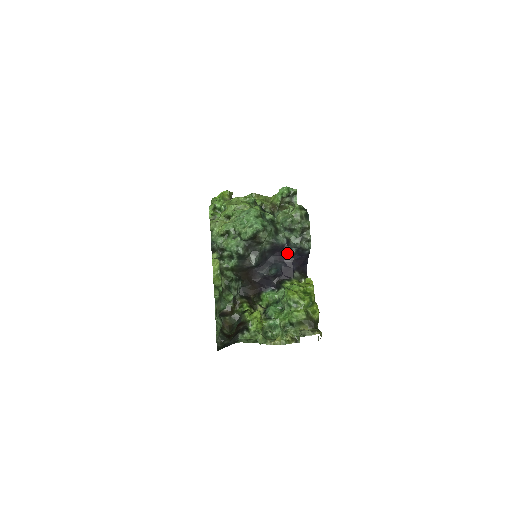
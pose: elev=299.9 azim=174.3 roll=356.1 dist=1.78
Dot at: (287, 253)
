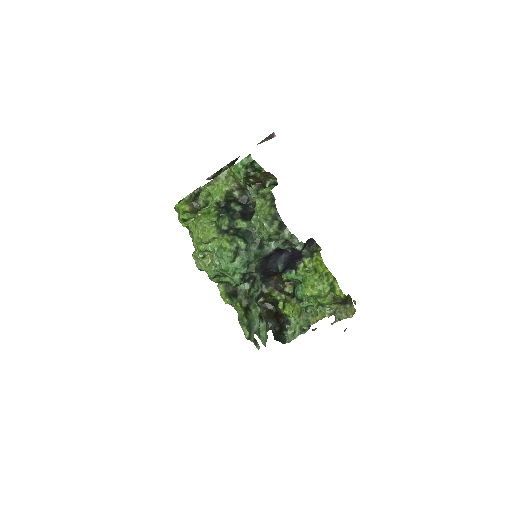
Dot at: occluded
